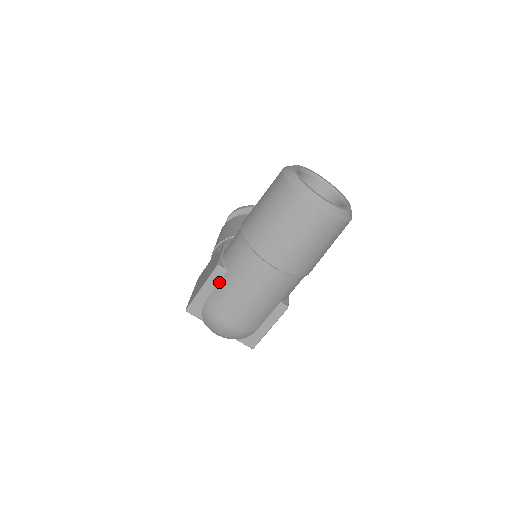
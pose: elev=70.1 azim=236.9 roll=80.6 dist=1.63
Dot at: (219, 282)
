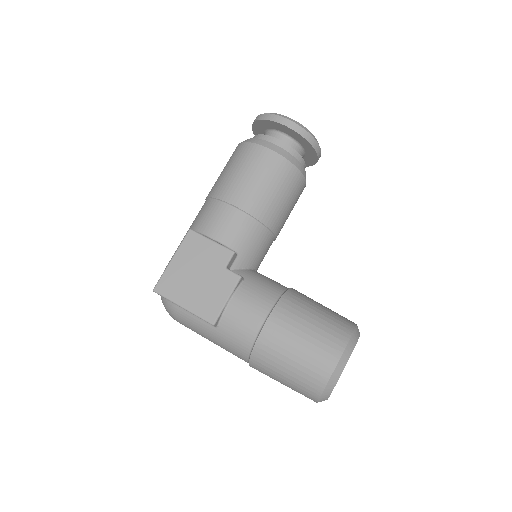
Dot at: (202, 320)
